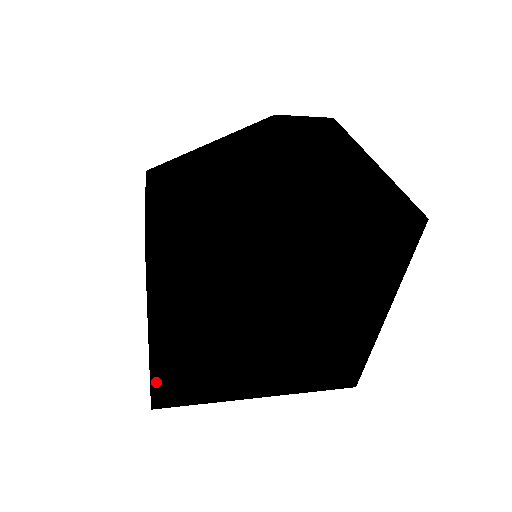
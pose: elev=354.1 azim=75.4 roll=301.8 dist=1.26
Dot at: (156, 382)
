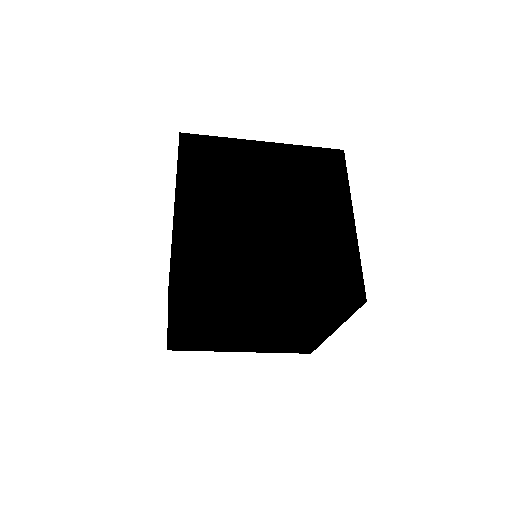
Dot at: (175, 257)
